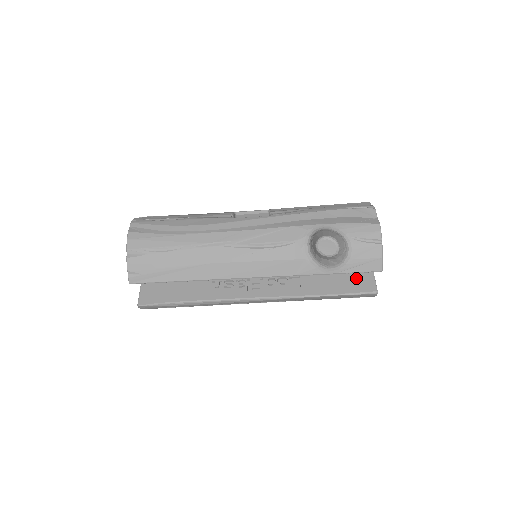
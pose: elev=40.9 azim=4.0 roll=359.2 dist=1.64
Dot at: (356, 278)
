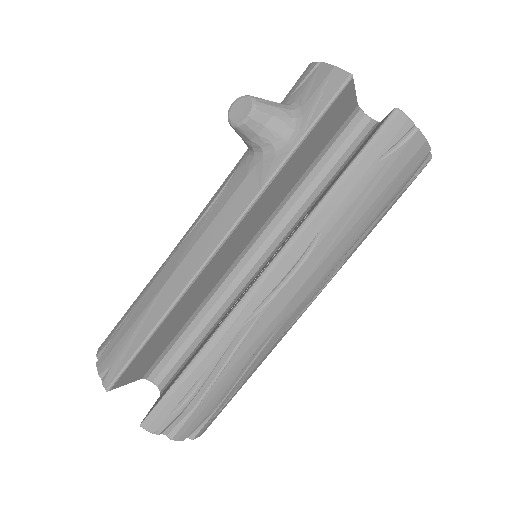
Dot at: (367, 139)
